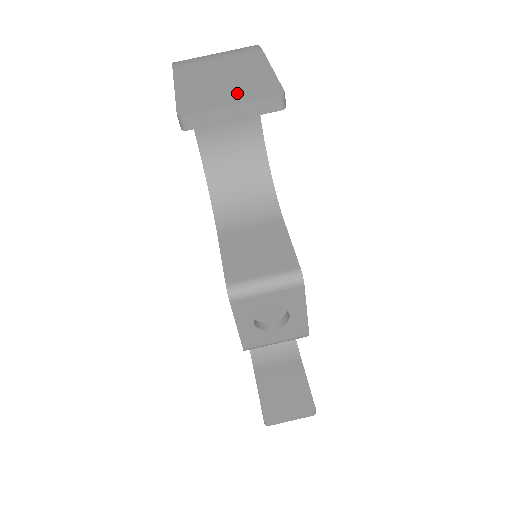
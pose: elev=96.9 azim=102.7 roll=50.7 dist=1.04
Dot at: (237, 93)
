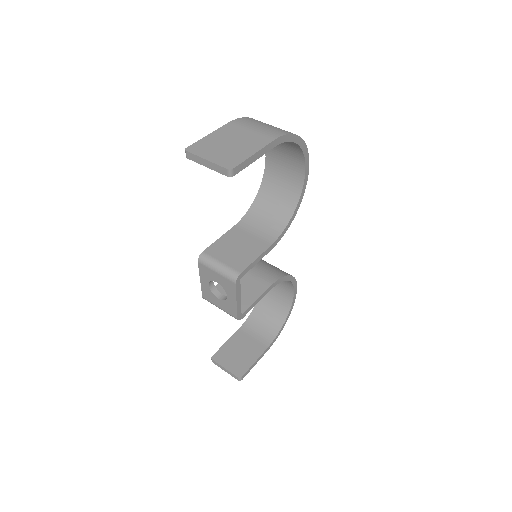
Dot at: (220, 155)
